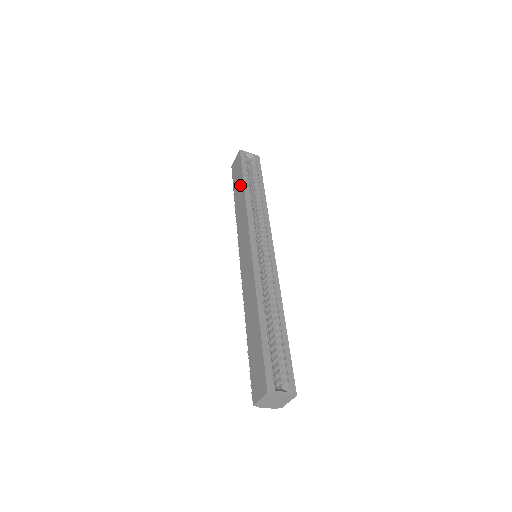
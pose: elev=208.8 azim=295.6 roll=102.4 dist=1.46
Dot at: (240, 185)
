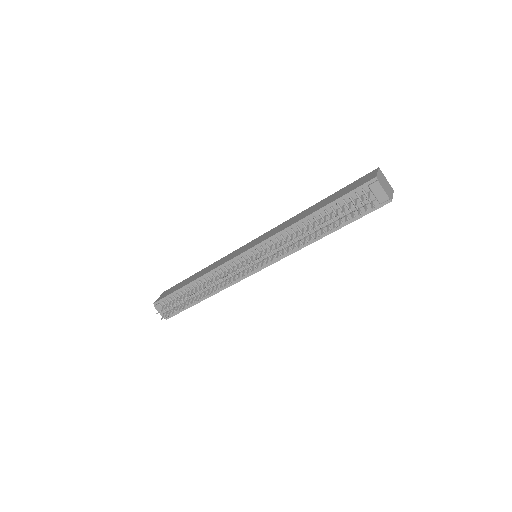
Dot at: (191, 277)
